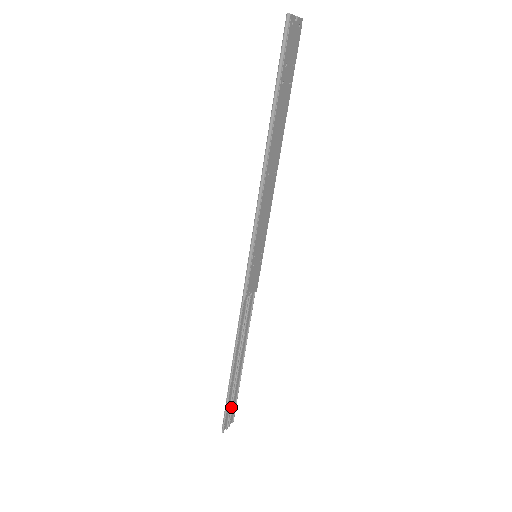
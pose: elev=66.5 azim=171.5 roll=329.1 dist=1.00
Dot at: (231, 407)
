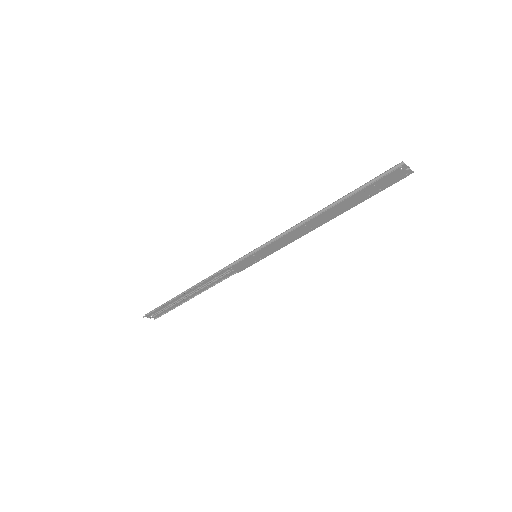
Dot at: (162, 311)
